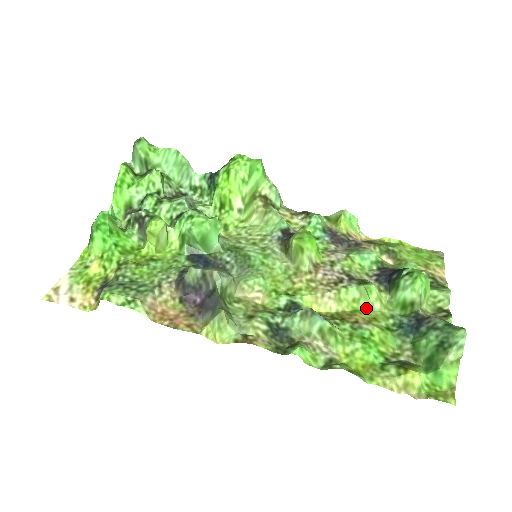
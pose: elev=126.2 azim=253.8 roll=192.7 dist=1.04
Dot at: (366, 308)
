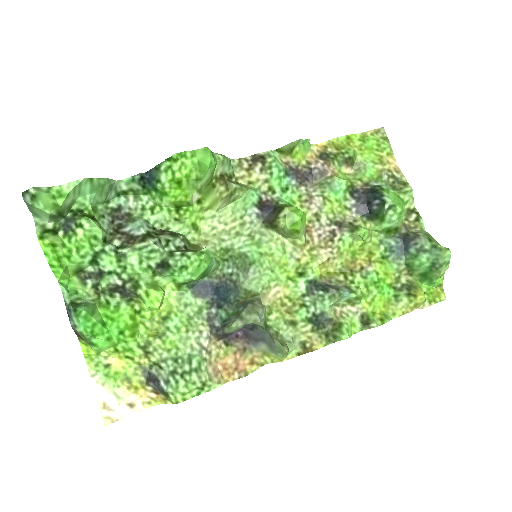
Dot at: (360, 246)
